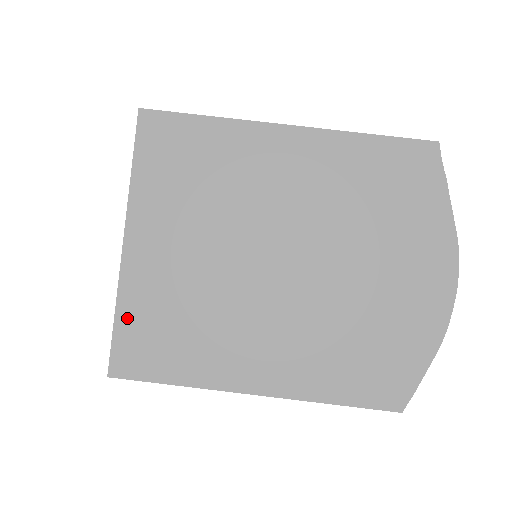
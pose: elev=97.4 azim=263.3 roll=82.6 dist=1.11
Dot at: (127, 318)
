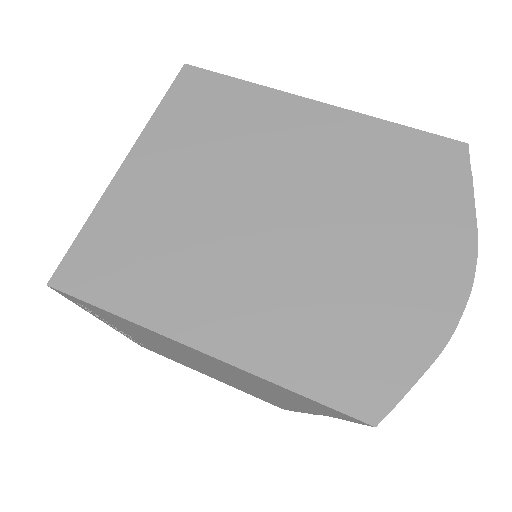
Dot at: (95, 231)
